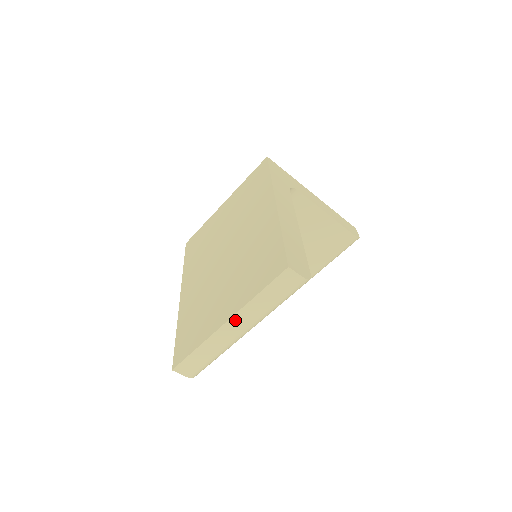
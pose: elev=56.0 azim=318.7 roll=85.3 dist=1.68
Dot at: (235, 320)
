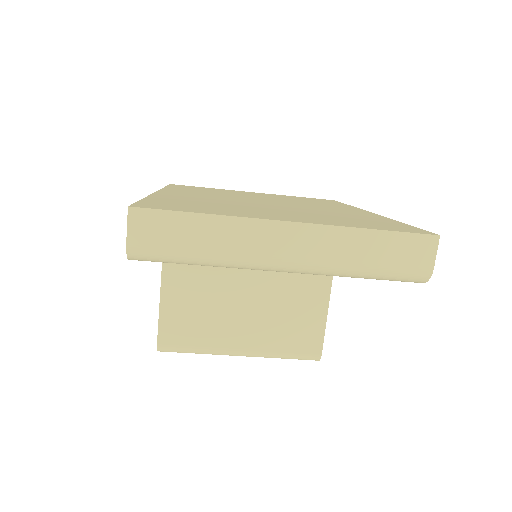
Dot at: (305, 232)
